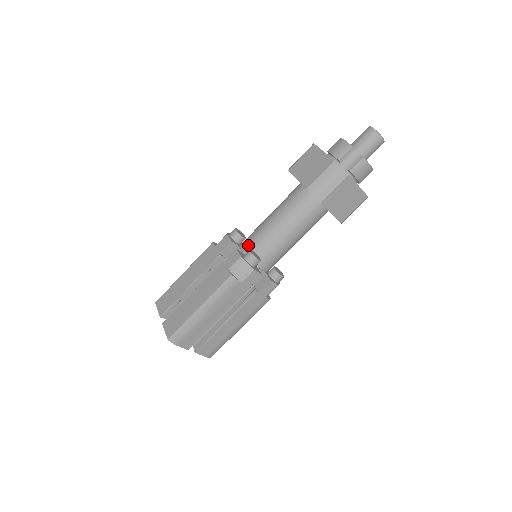
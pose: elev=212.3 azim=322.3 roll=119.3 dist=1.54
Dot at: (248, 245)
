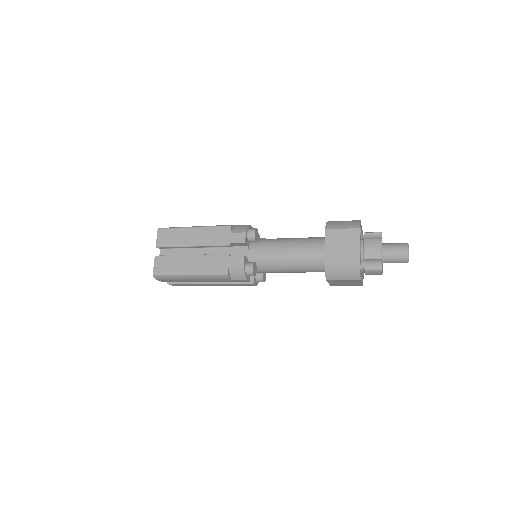
Dot at: (255, 253)
